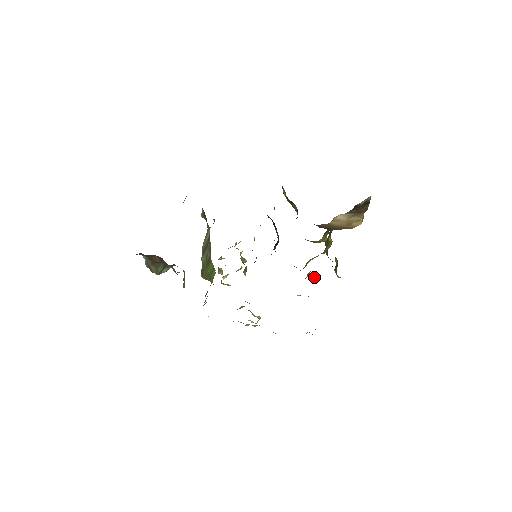
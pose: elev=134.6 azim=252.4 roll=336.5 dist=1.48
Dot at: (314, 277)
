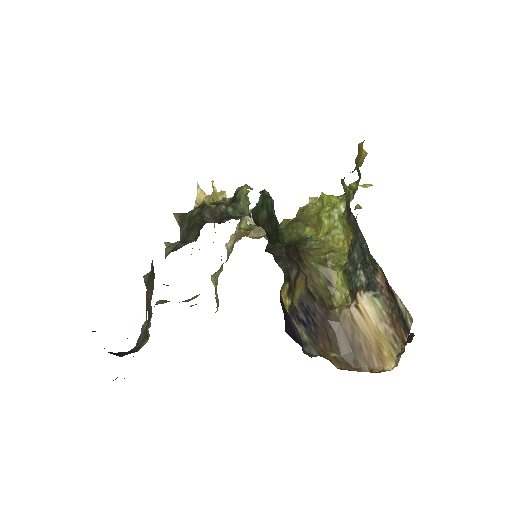
Dot at: (329, 197)
